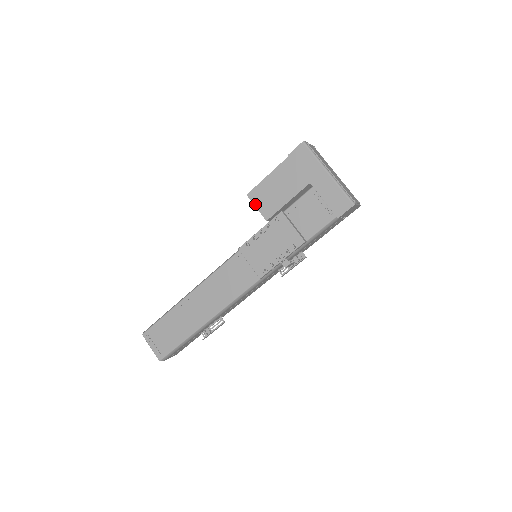
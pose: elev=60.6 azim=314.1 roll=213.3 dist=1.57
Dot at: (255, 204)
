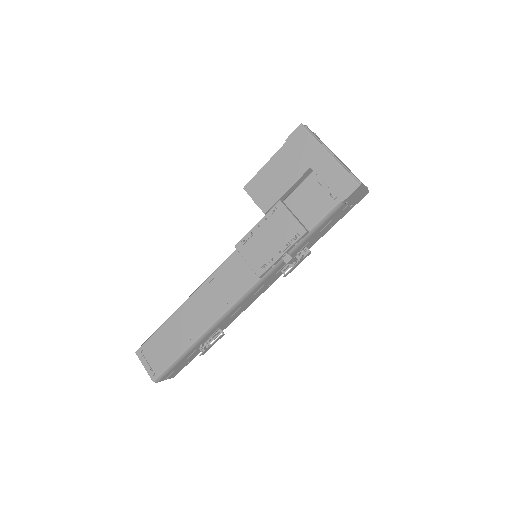
Dot at: (252, 197)
